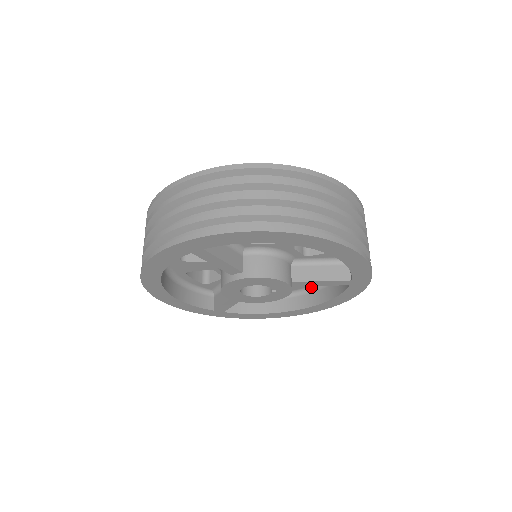
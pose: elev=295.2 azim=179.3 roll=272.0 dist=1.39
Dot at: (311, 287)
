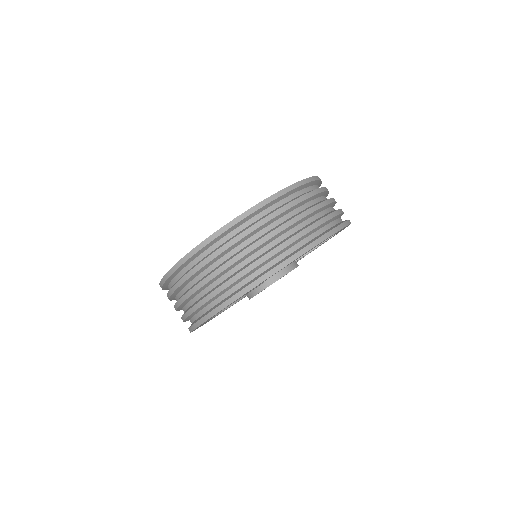
Dot at: occluded
